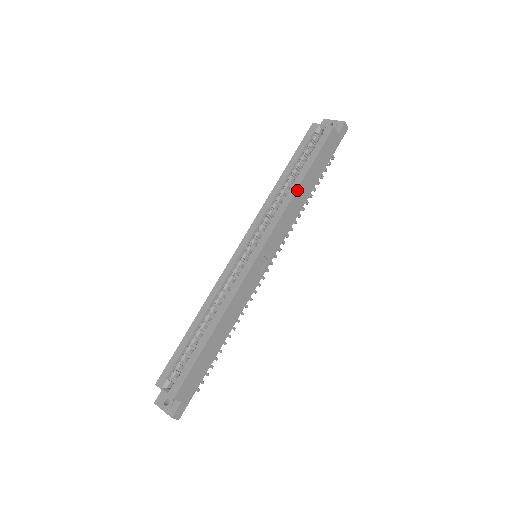
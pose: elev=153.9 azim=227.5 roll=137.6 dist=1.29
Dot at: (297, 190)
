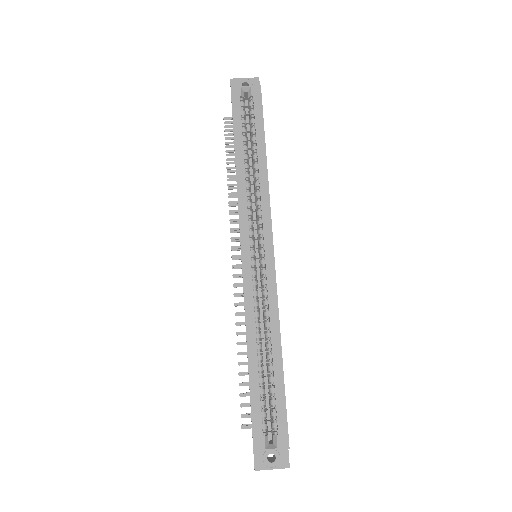
Dot at: occluded
